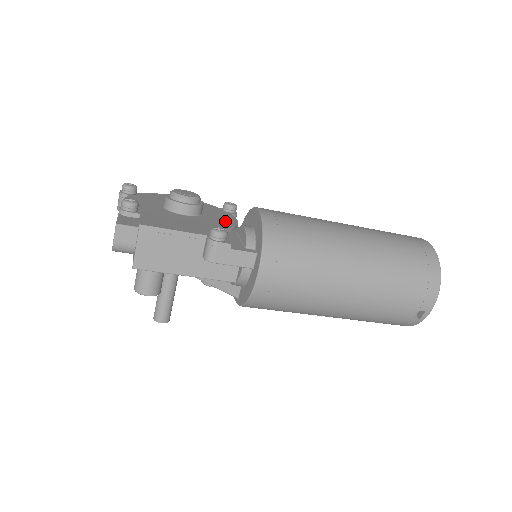
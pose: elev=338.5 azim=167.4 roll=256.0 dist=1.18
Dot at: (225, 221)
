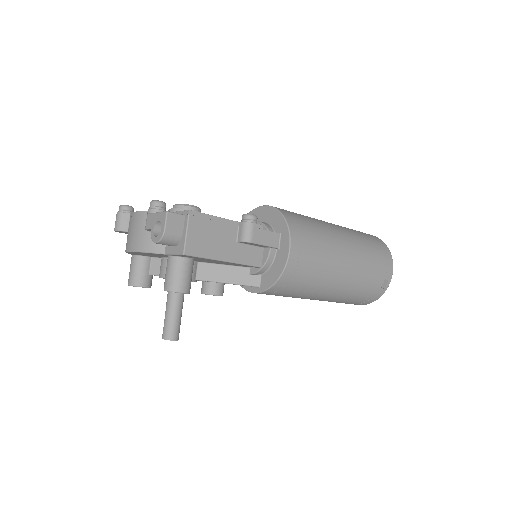
Dot at: occluded
